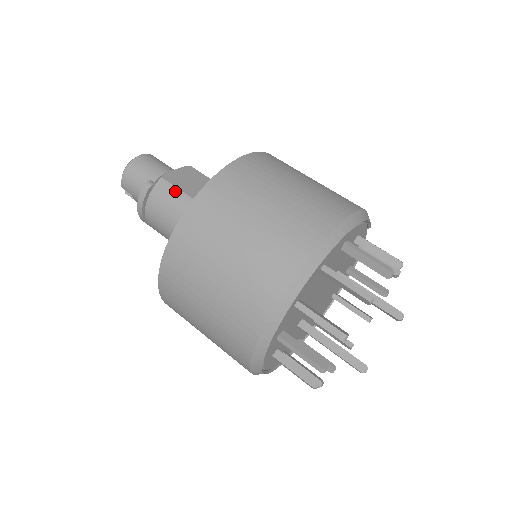
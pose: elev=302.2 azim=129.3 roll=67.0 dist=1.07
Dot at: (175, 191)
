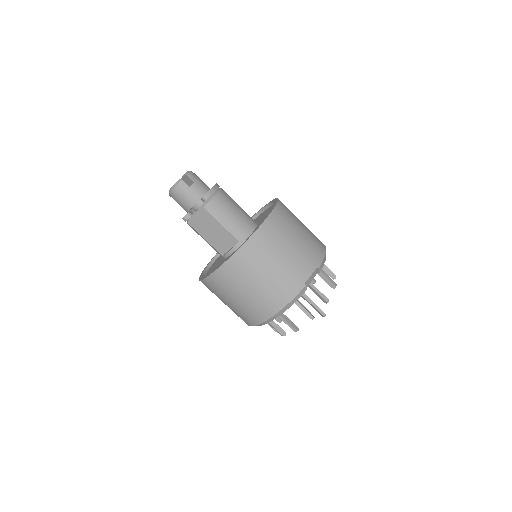
Dot at: (198, 234)
